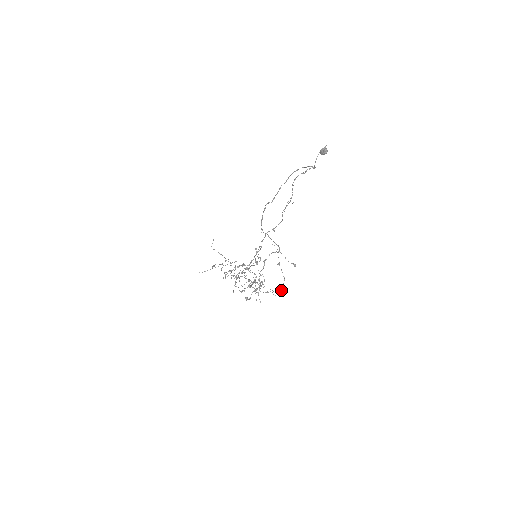
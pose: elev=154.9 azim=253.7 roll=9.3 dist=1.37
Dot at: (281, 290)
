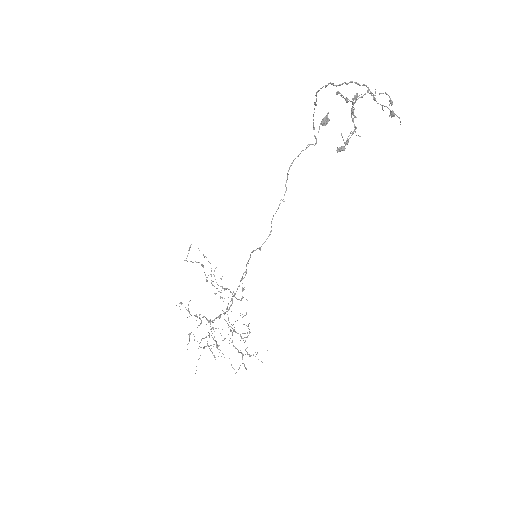
Dot at: (393, 114)
